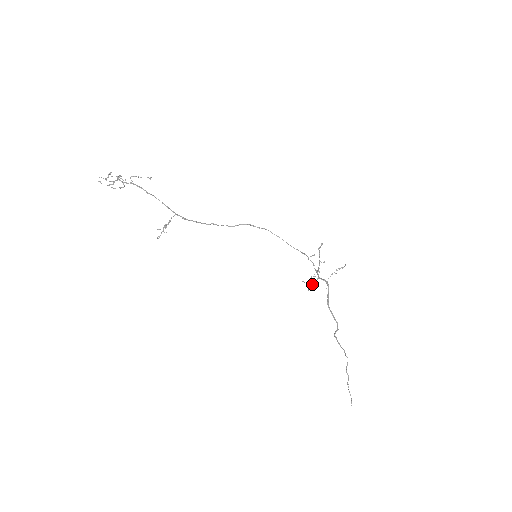
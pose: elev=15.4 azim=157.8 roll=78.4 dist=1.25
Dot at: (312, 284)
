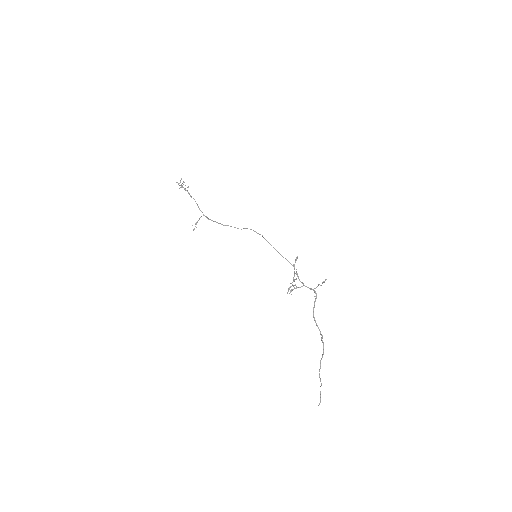
Dot at: occluded
